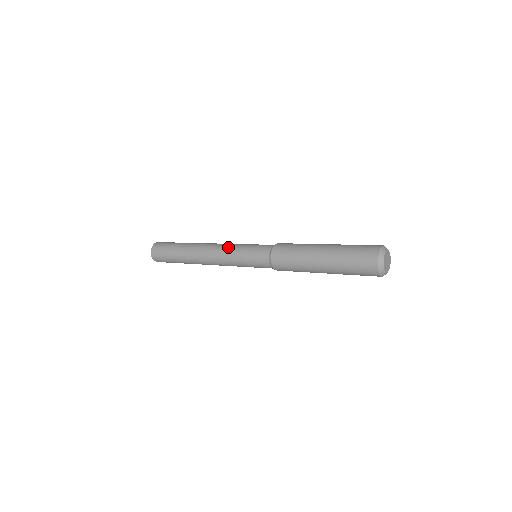
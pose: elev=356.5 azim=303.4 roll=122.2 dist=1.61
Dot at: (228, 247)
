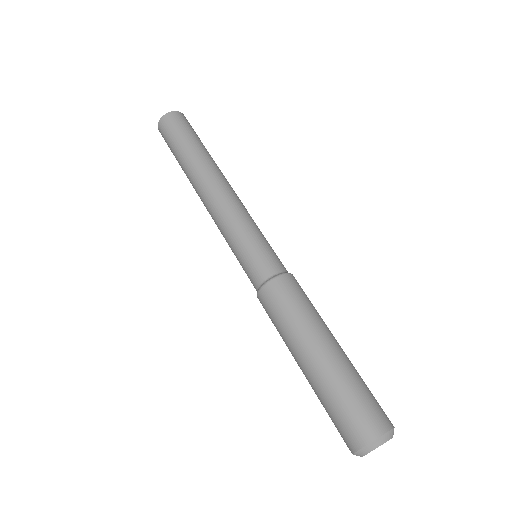
Dot at: (220, 231)
